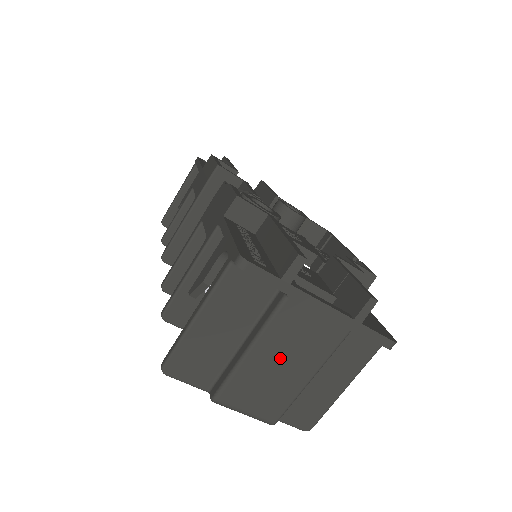
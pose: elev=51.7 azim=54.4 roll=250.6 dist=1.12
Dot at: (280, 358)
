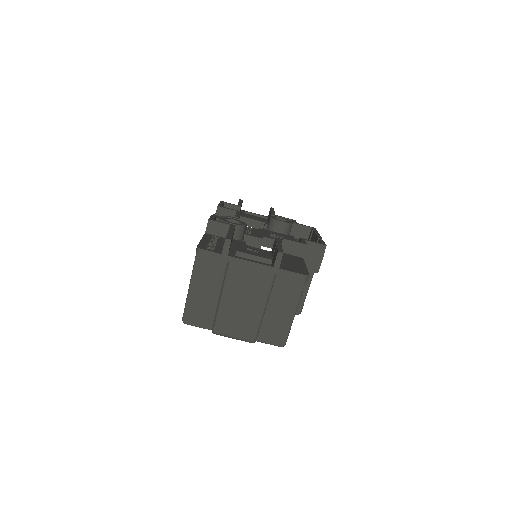
Dot at: (240, 299)
